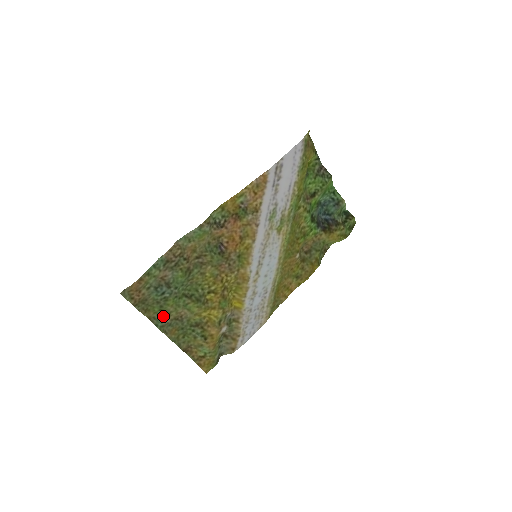
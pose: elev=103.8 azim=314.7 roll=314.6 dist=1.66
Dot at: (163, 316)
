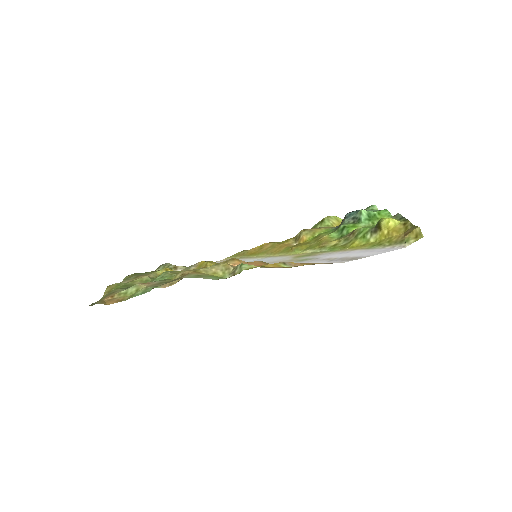
Dot at: (124, 283)
